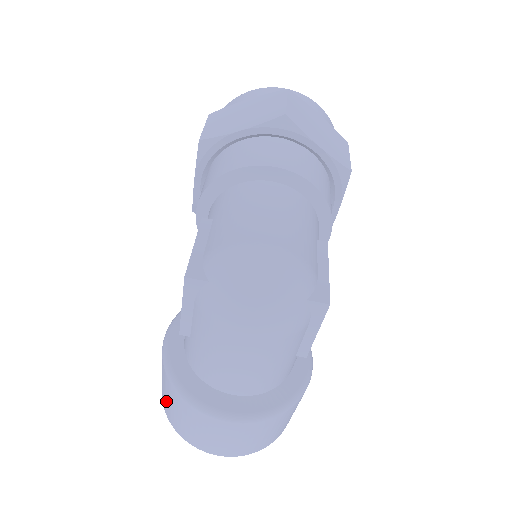
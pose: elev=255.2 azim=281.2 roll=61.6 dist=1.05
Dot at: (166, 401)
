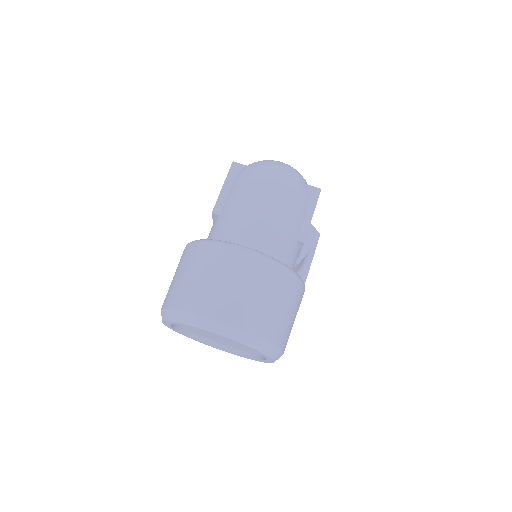
Dot at: (175, 283)
